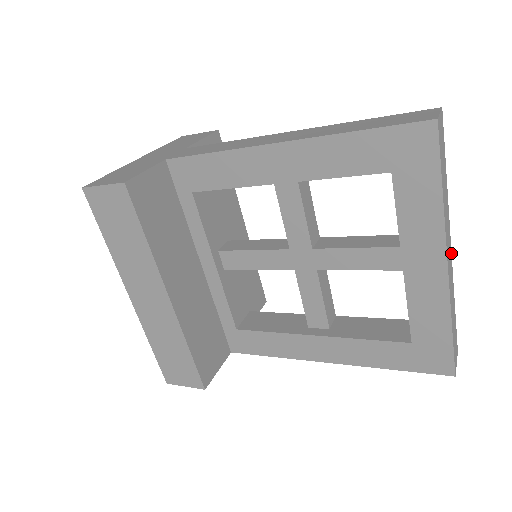
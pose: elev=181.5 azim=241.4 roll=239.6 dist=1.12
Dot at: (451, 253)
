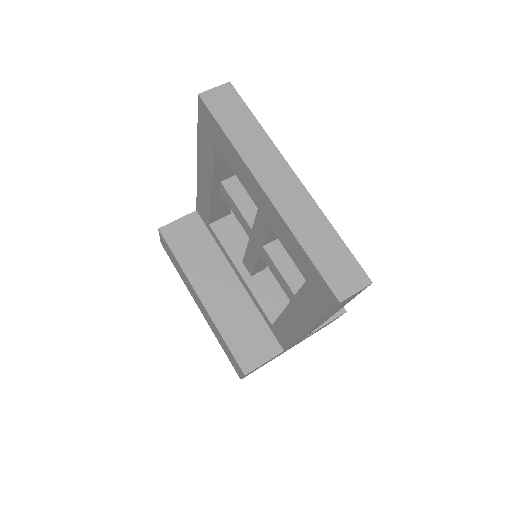
Dot at: (300, 182)
